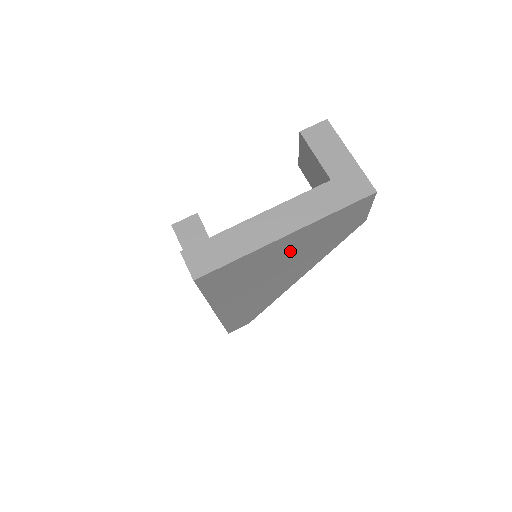
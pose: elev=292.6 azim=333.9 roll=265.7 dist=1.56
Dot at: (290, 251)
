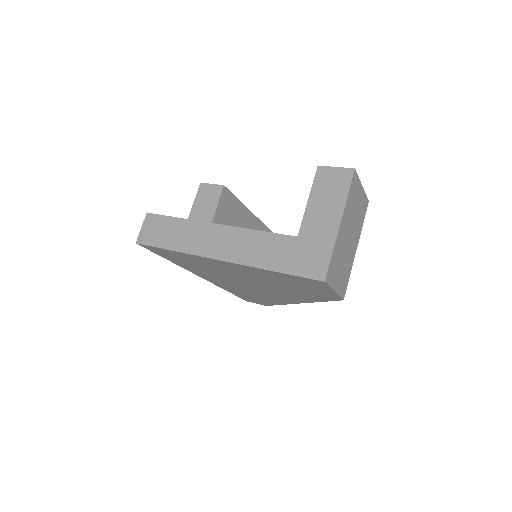
Dot at: (245, 275)
